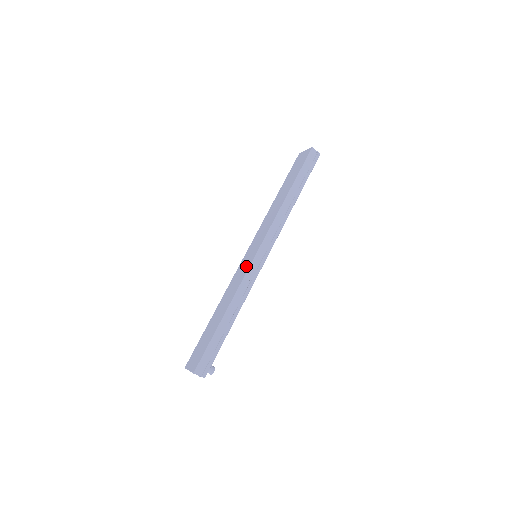
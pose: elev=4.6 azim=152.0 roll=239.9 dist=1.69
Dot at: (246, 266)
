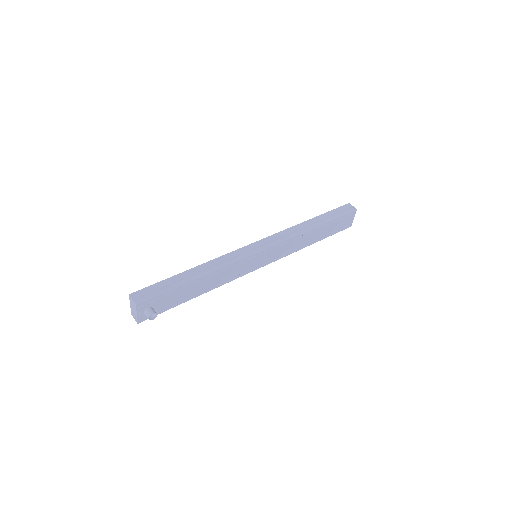
Dot at: occluded
